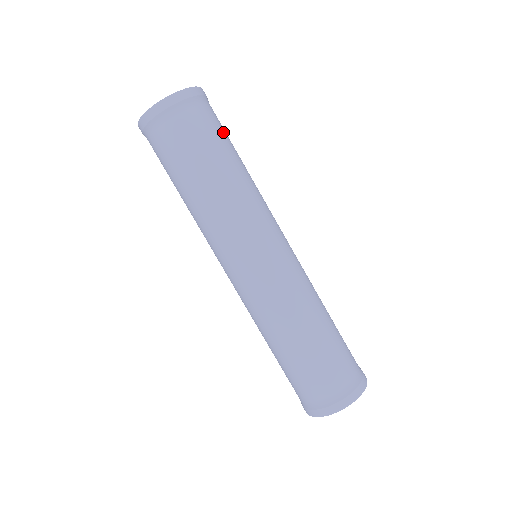
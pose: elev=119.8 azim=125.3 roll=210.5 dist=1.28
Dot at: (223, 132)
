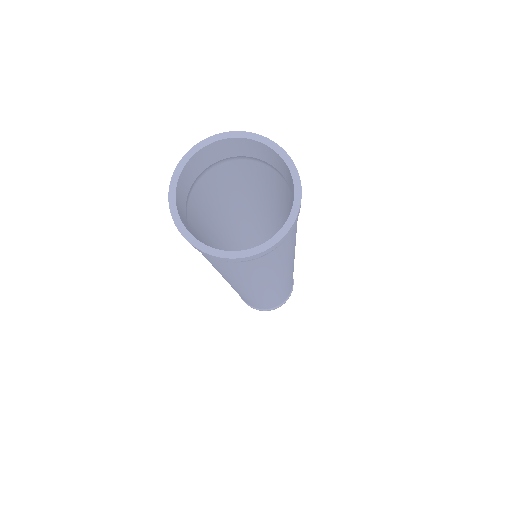
Dot at: (289, 246)
